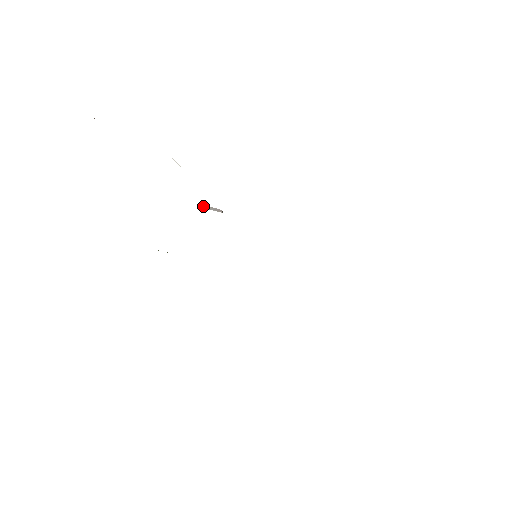
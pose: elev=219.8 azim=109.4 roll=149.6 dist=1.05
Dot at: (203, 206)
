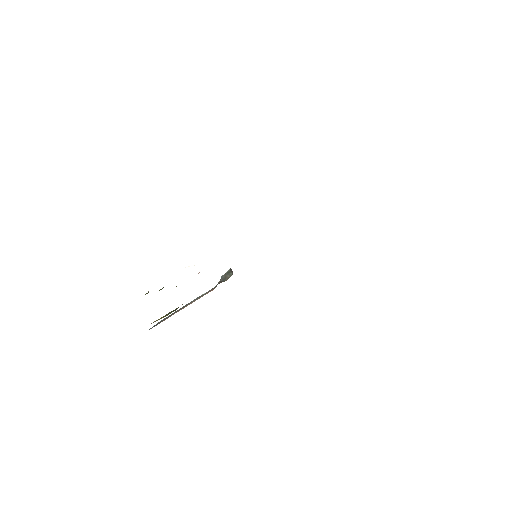
Dot at: occluded
